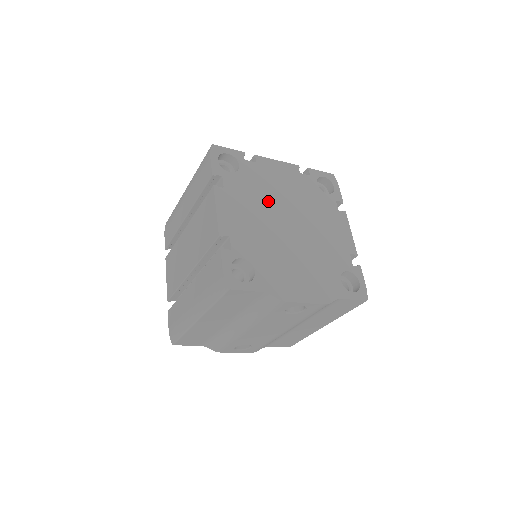
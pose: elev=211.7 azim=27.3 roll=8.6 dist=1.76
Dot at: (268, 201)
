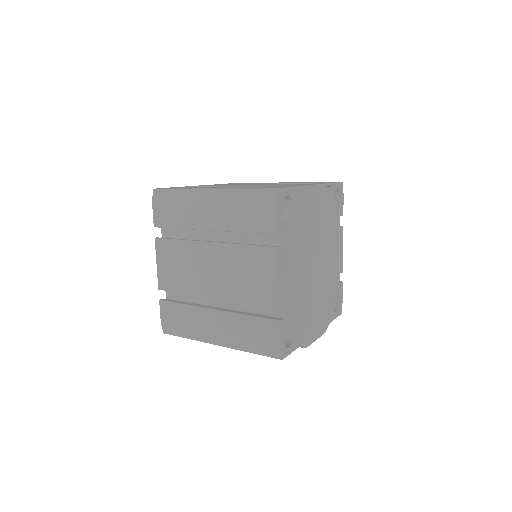
Dot at: (306, 245)
